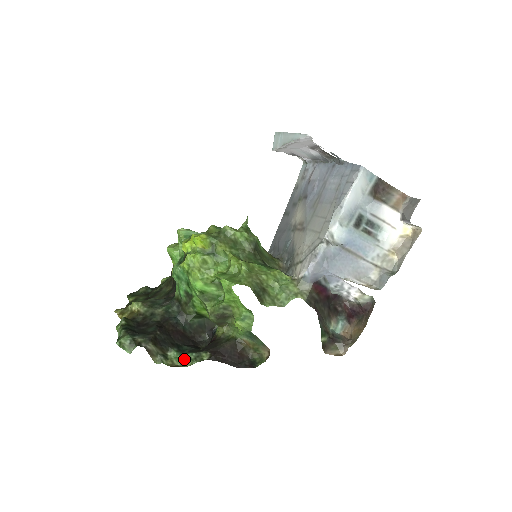
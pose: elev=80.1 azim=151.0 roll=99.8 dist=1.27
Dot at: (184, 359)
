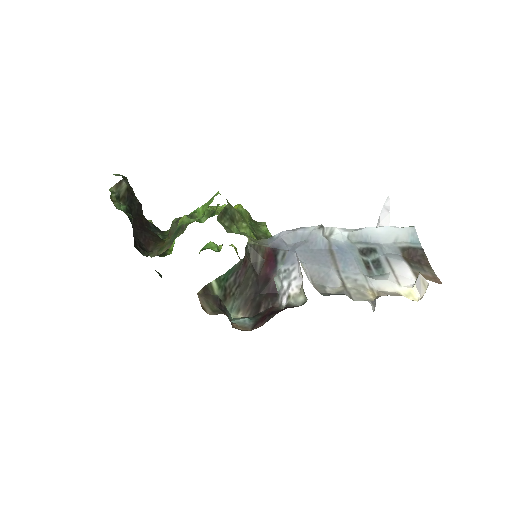
Dot at: (121, 210)
